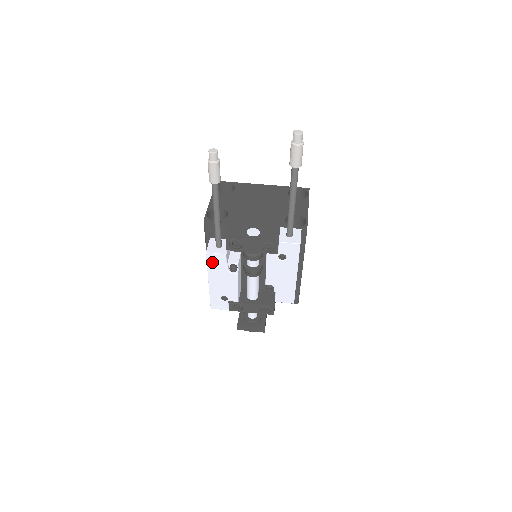
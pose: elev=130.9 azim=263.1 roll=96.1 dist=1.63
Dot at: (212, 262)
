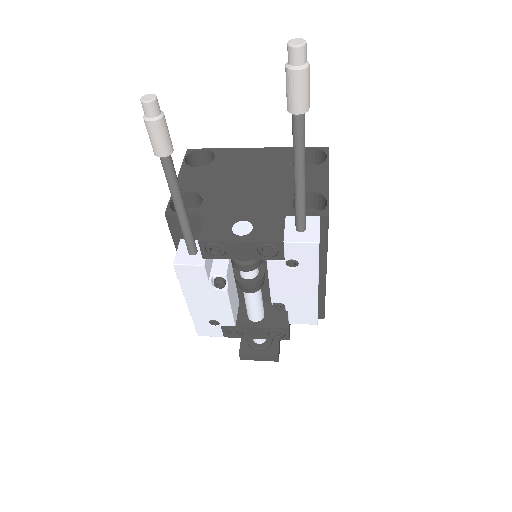
Dot at: (185, 277)
